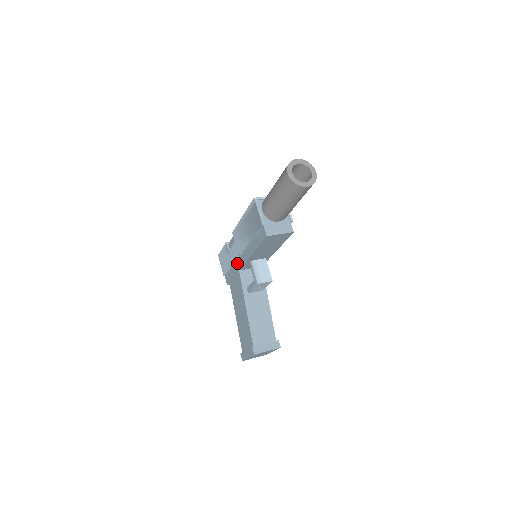
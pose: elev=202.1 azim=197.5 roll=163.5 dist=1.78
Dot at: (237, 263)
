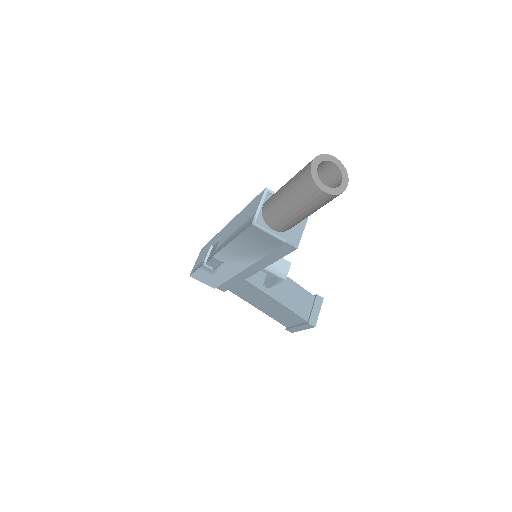
Dot at: (237, 275)
